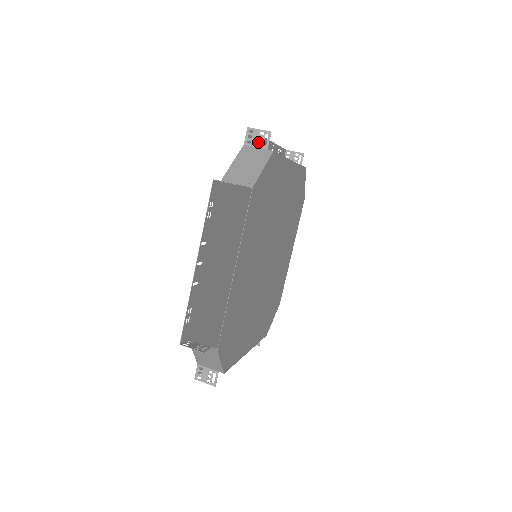
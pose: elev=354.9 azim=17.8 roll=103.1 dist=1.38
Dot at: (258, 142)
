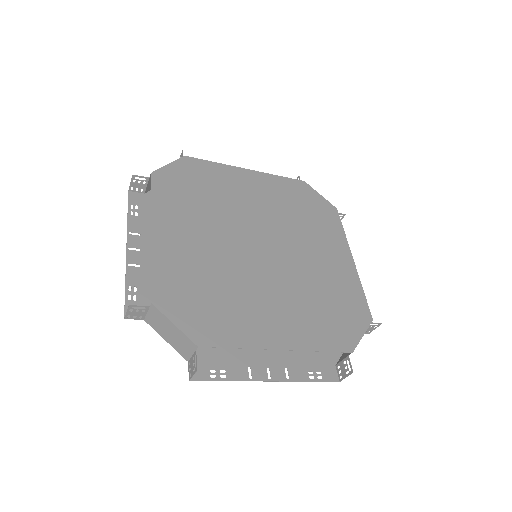
Dot at: occluded
